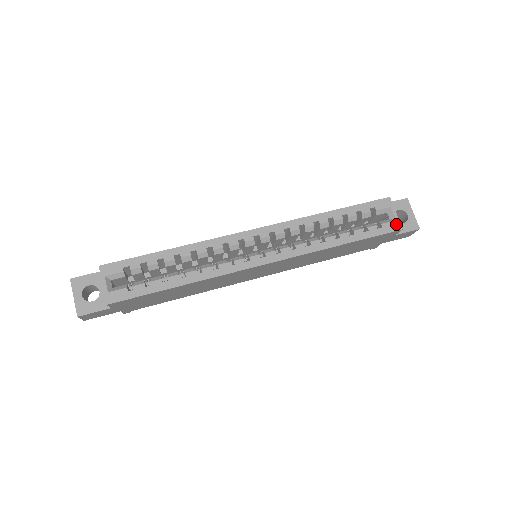
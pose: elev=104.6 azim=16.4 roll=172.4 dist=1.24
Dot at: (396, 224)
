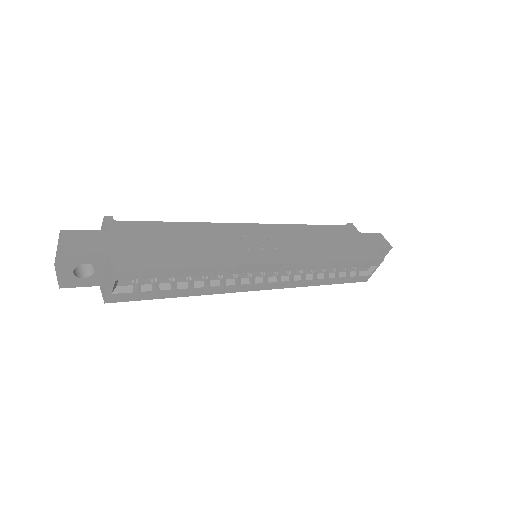
Dot at: (367, 278)
